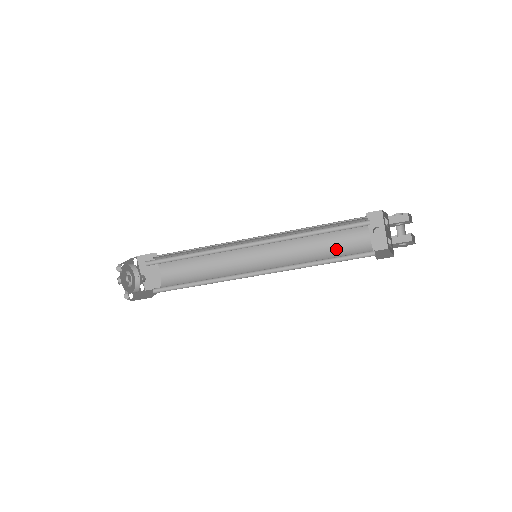
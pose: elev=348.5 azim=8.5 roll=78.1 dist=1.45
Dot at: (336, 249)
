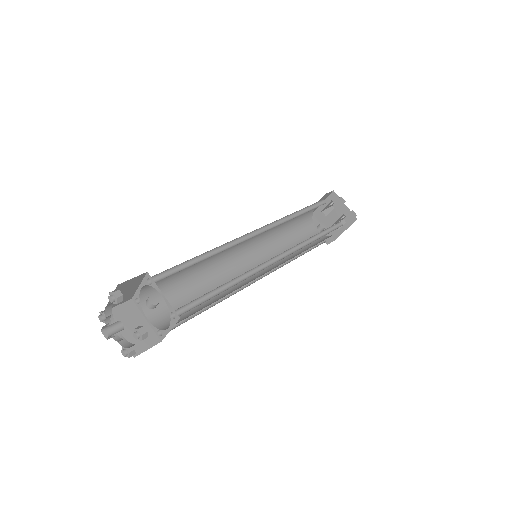
Dot at: occluded
